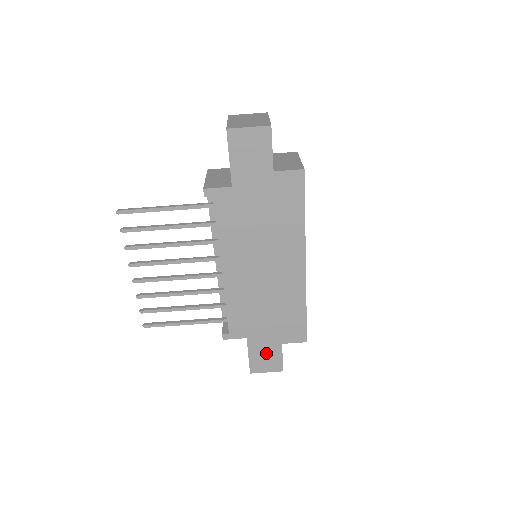
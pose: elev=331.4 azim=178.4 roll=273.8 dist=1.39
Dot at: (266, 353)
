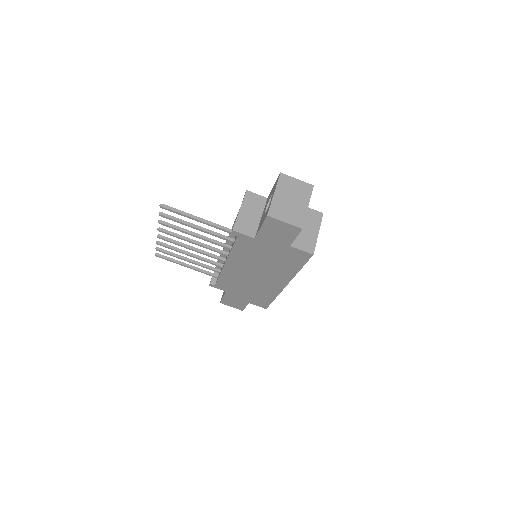
Dot at: (236, 301)
